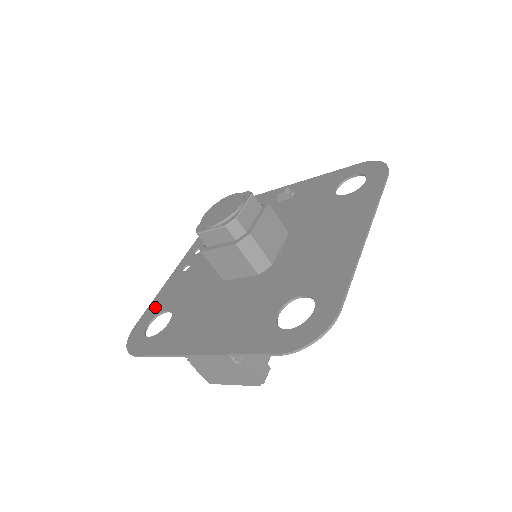
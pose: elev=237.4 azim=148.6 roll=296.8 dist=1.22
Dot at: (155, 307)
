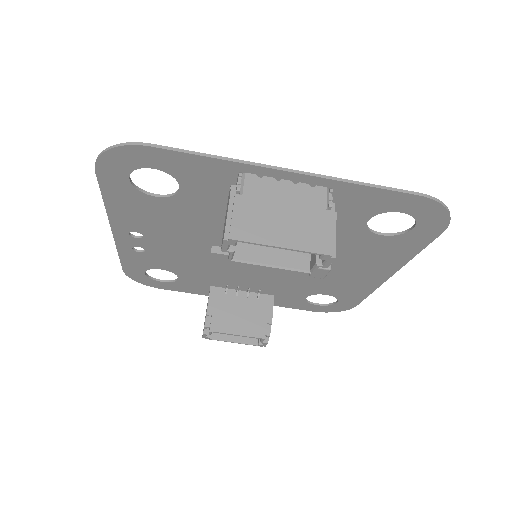
Dot at: (122, 193)
